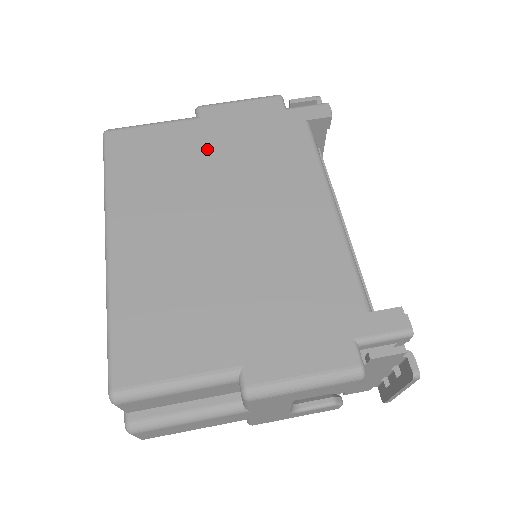
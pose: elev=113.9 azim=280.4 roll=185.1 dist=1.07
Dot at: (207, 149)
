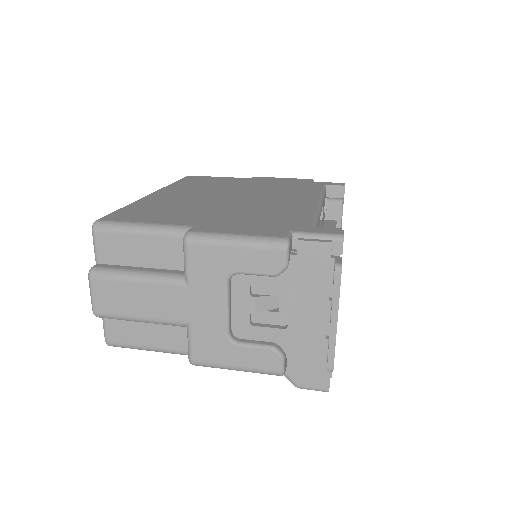
Dot at: (246, 183)
